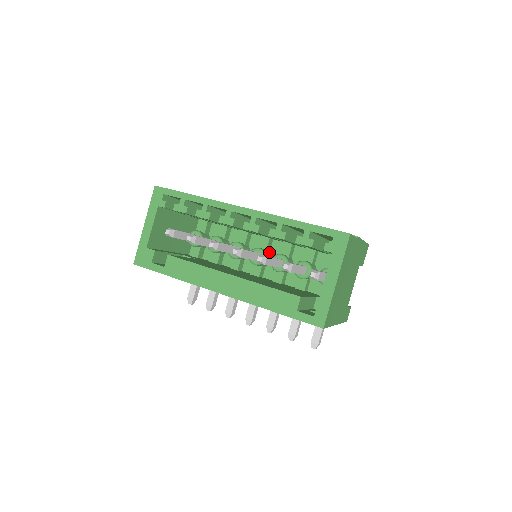
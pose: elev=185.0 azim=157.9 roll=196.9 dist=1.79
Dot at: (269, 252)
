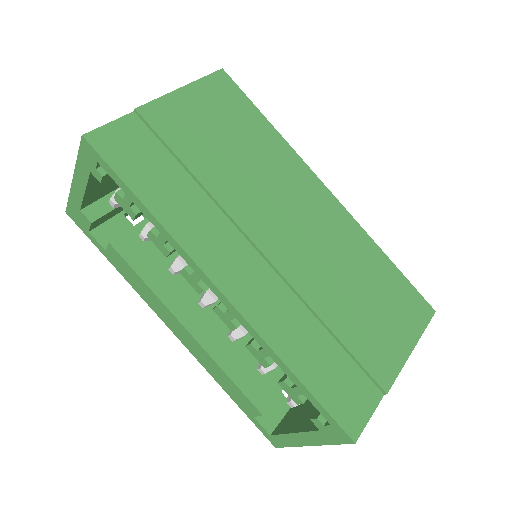
Dot at: occluded
